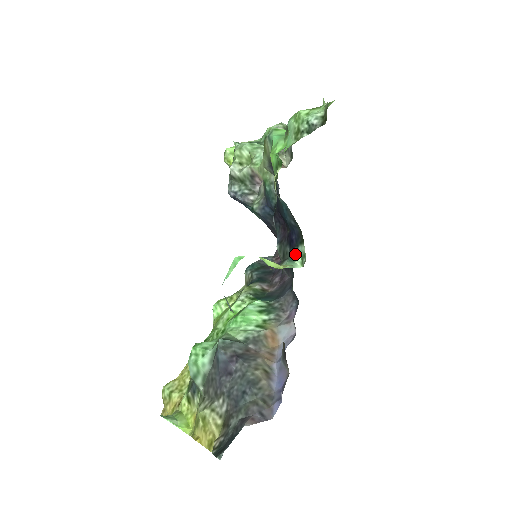
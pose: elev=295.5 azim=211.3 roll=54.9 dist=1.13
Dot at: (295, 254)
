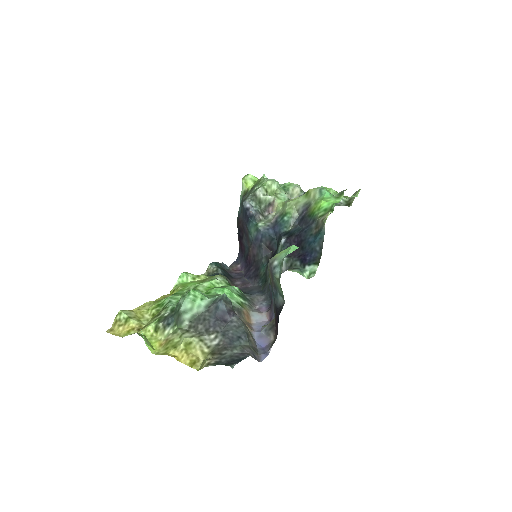
Dot at: (305, 268)
